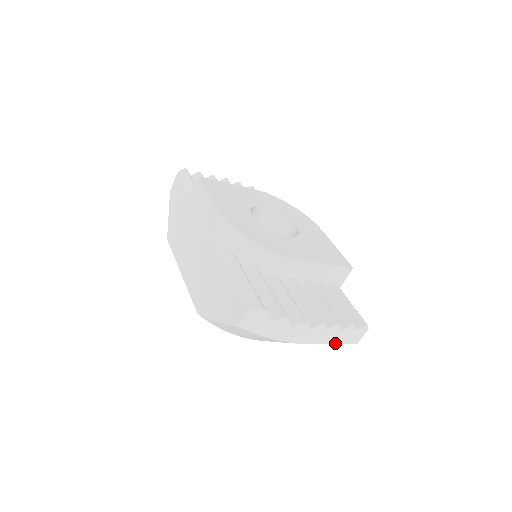
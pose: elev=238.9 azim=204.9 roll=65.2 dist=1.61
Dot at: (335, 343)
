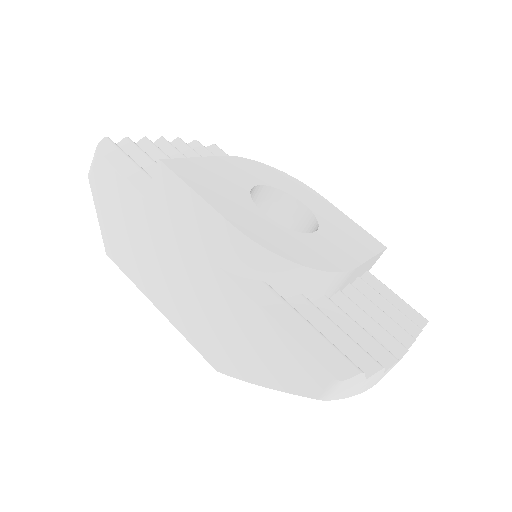
Dot at: occluded
